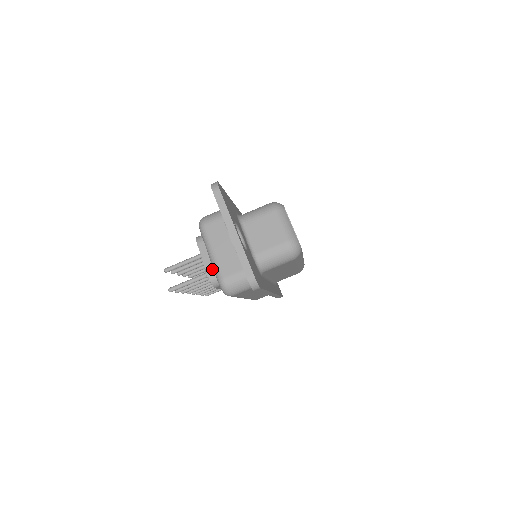
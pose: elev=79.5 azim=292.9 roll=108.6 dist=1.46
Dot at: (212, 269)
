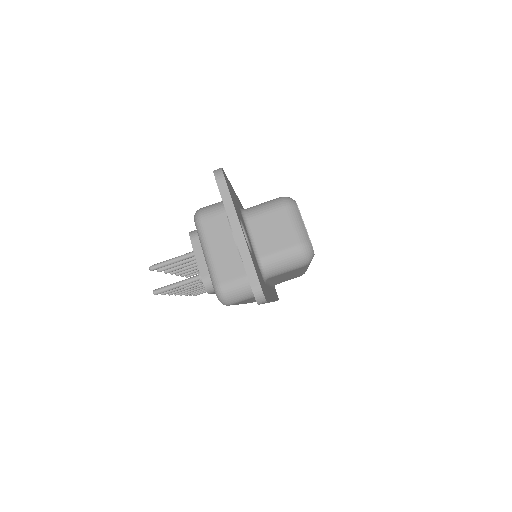
Dot at: (207, 272)
